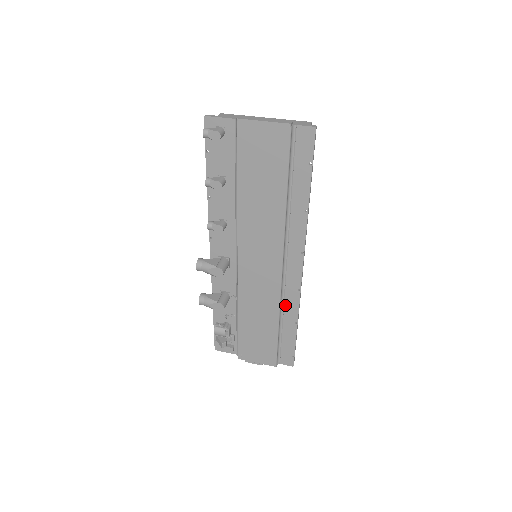
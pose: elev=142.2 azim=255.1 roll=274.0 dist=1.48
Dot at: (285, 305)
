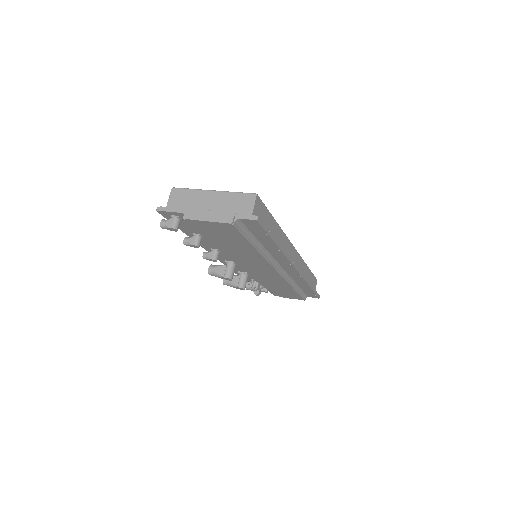
Dot at: (294, 280)
